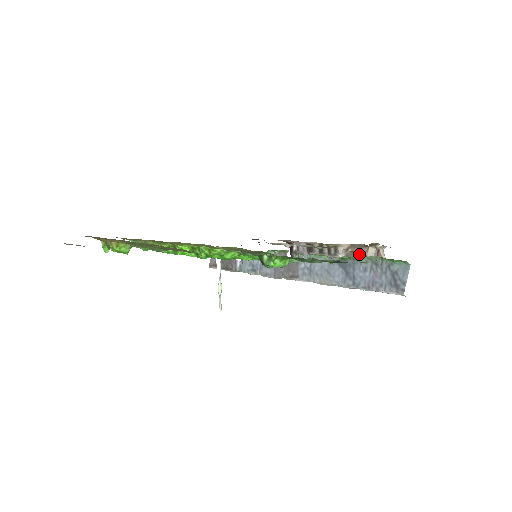
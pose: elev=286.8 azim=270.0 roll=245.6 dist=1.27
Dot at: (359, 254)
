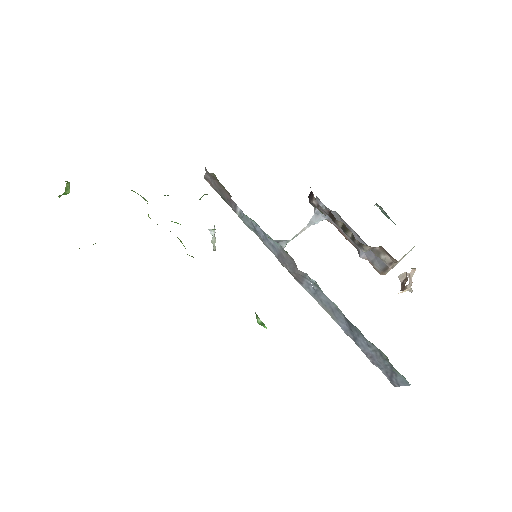
Dot at: occluded
